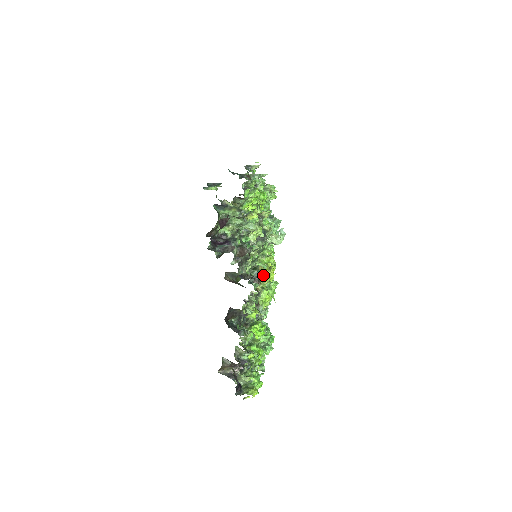
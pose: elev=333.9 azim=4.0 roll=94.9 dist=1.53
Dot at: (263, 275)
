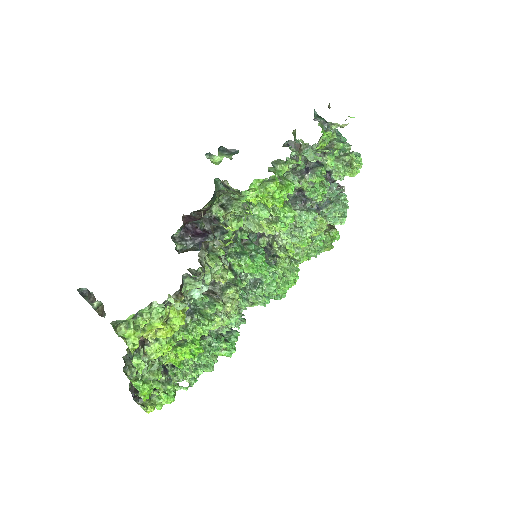
Dot at: (144, 335)
